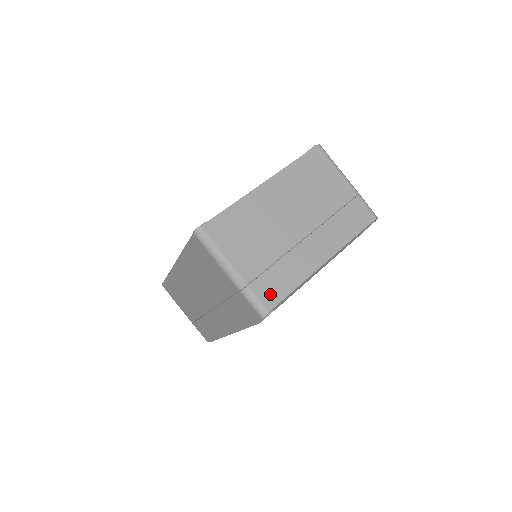
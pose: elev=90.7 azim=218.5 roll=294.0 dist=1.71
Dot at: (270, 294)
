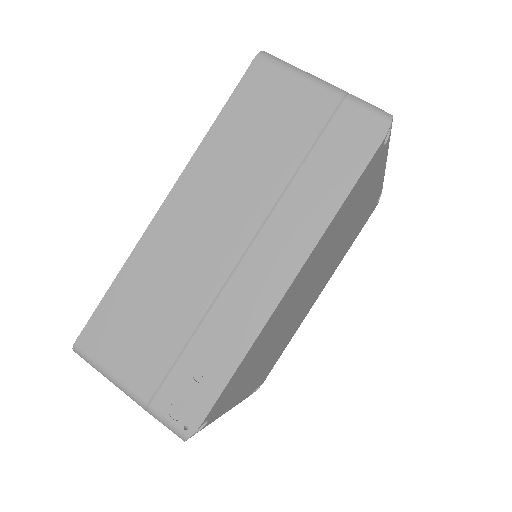
Dot at: occluded
